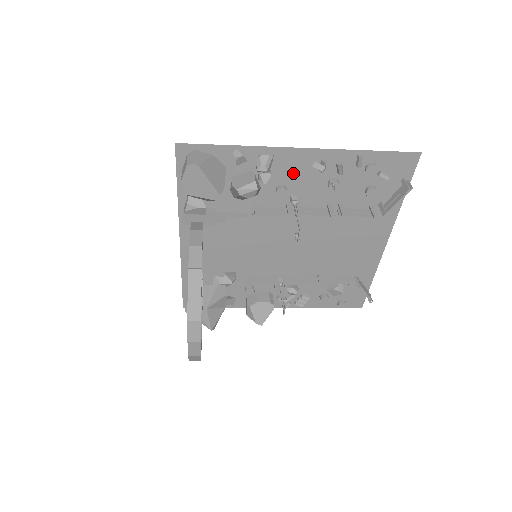
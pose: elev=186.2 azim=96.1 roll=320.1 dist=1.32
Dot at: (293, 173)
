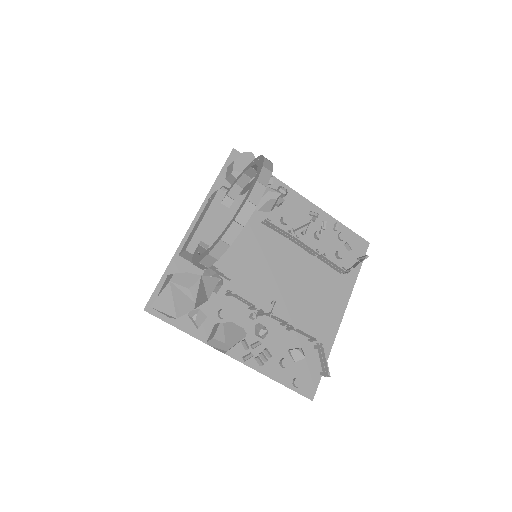
Dot at: (295, 213)
